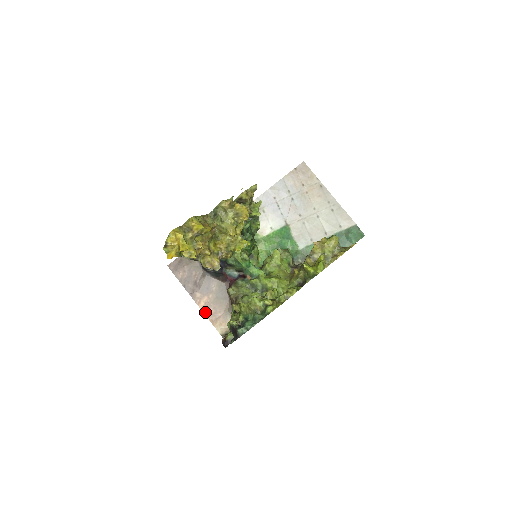
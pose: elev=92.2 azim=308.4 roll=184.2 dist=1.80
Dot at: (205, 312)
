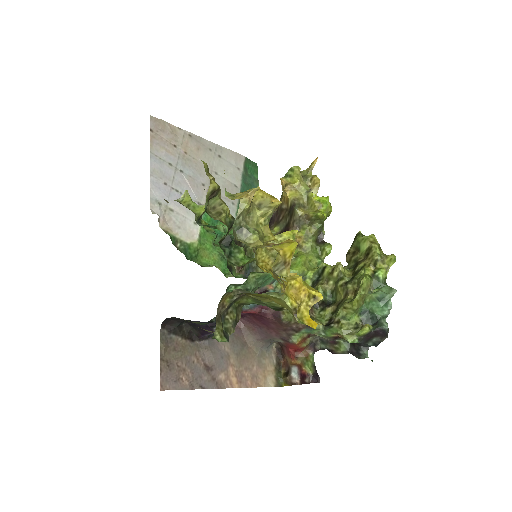
Dot at: (245, 385)
